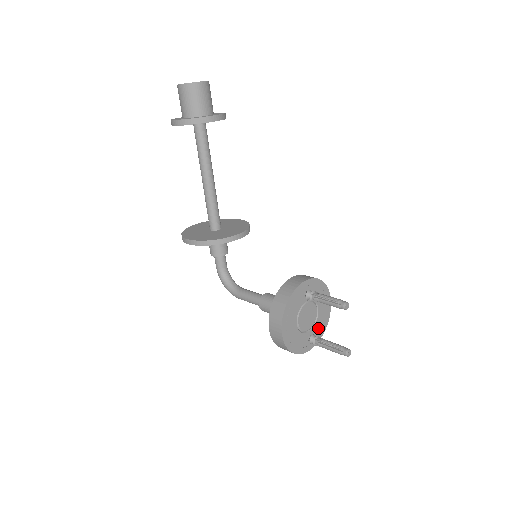
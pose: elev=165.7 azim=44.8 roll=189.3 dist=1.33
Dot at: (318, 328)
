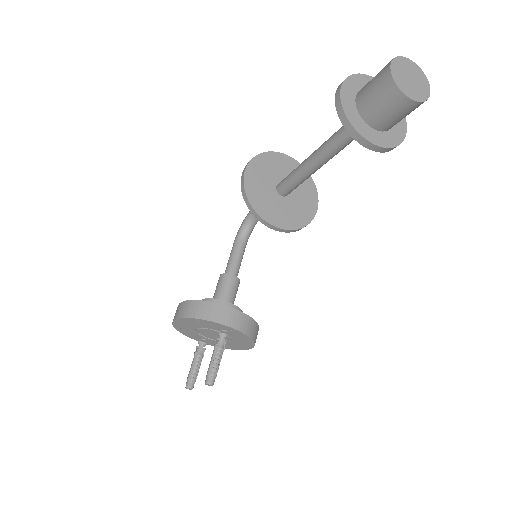
Dot at: occluded
